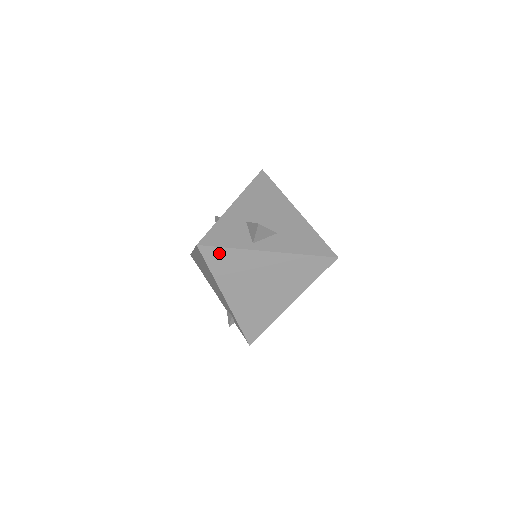
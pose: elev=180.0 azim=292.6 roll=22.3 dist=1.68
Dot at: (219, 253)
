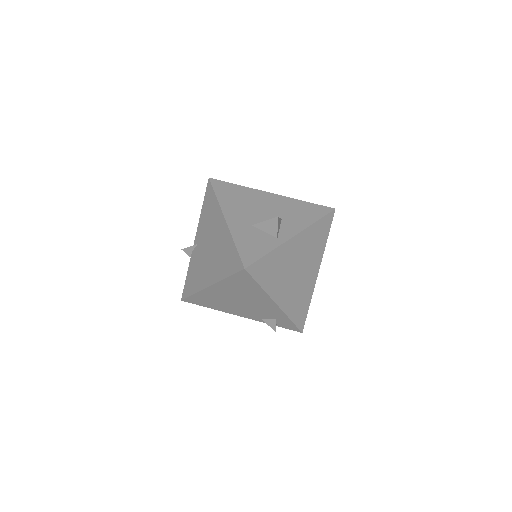
Dot at: (262, 264)
